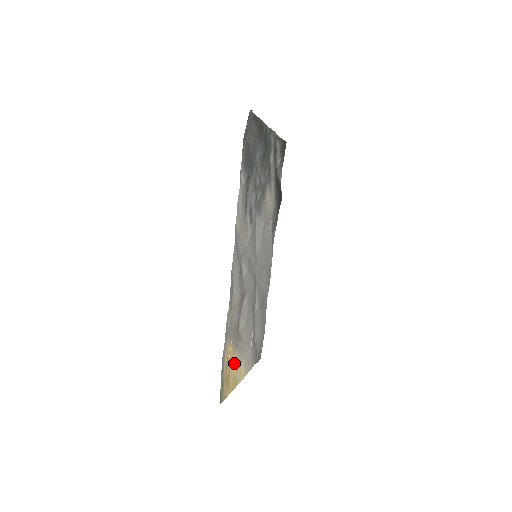
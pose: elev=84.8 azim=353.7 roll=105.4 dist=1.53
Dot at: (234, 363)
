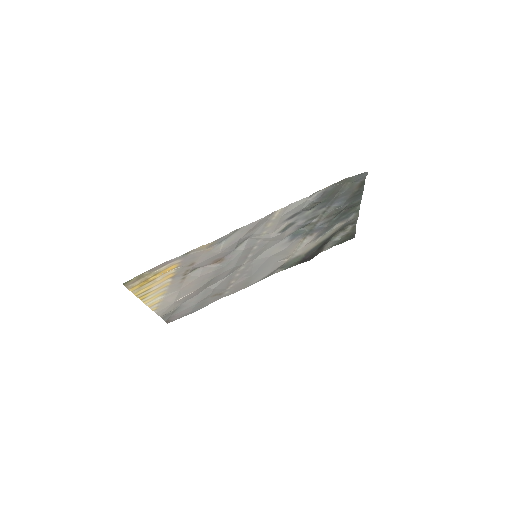
Dot at: (161, 283)
